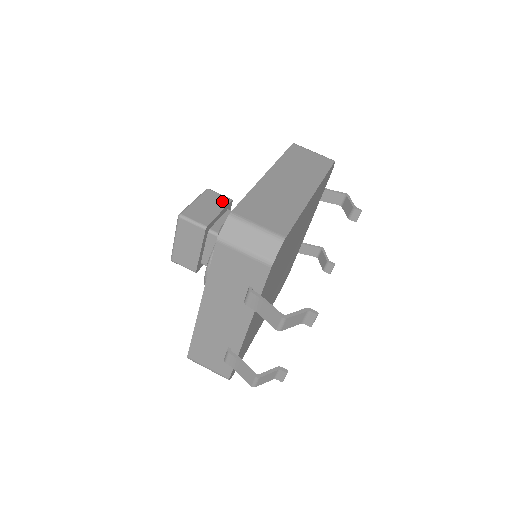
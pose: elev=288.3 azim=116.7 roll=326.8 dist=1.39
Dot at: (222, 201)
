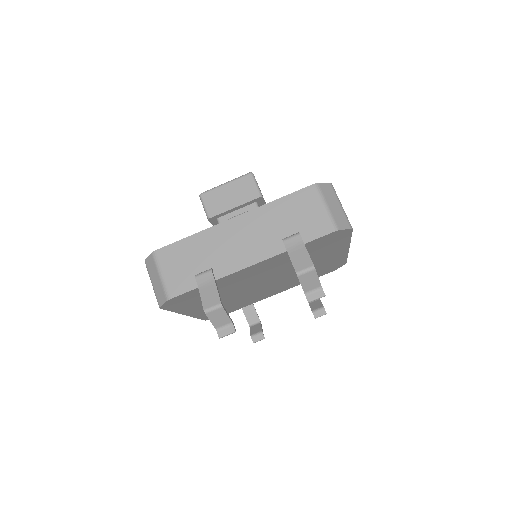
Dot at: occluded
